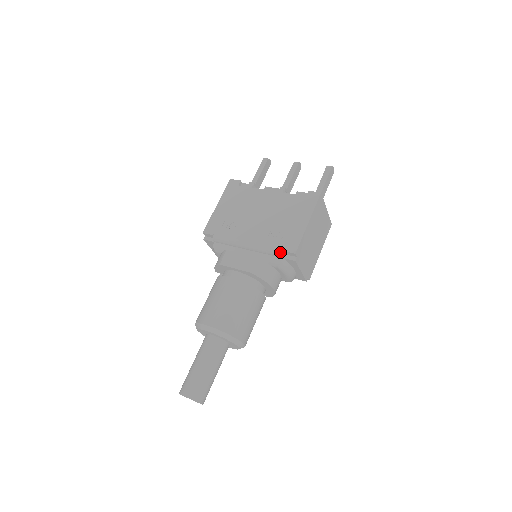
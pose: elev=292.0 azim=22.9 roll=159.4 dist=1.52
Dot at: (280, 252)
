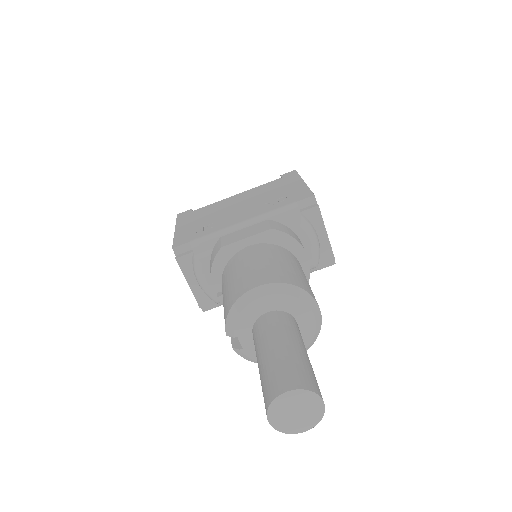
Dot at: (294, 205)
